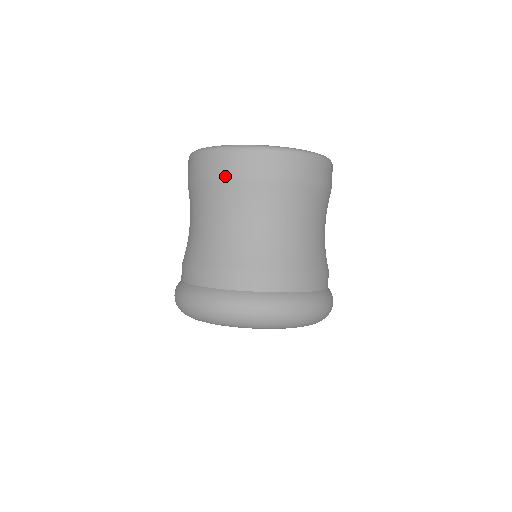
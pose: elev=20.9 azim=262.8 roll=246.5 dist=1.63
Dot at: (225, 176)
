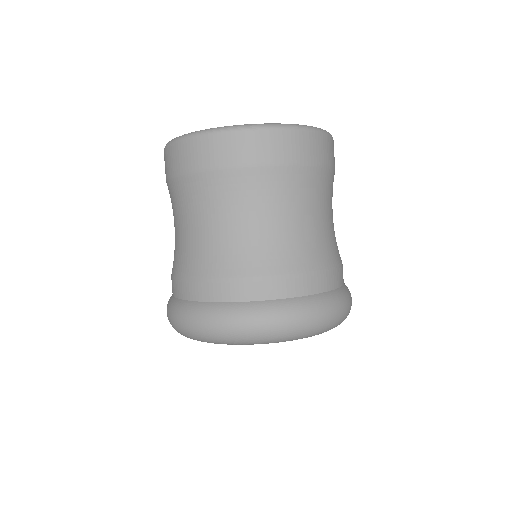
Dot at: (232, 164)
